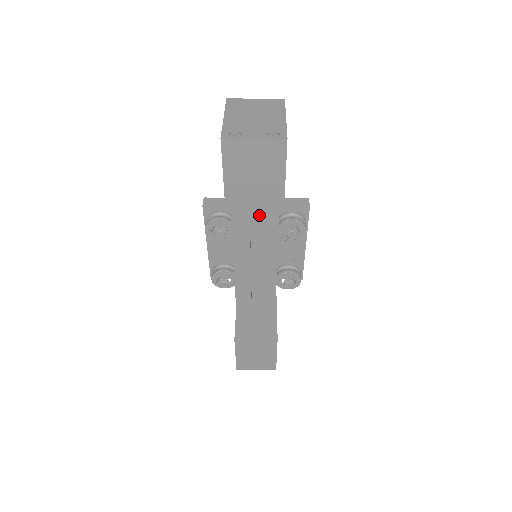
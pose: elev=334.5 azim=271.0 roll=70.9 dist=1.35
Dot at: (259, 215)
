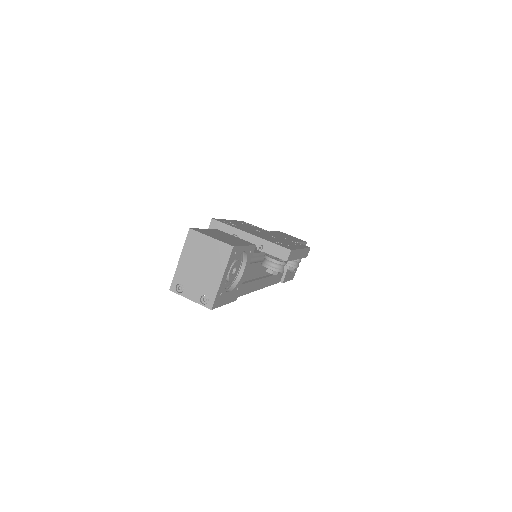
Dot at: occluded
